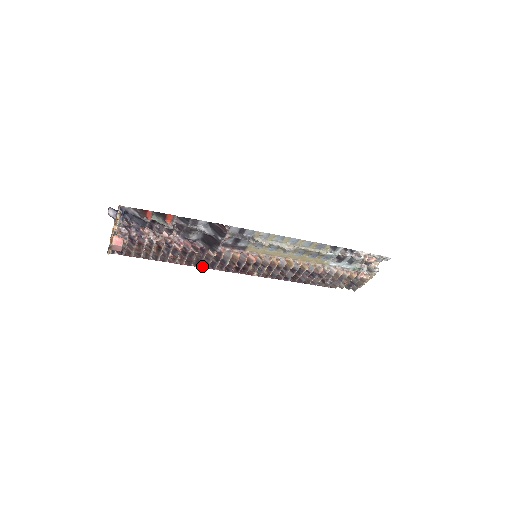
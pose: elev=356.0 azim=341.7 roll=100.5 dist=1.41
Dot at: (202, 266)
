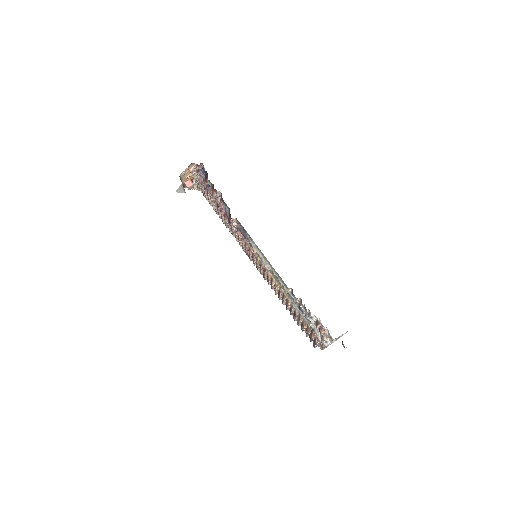
Dot at: occluded
